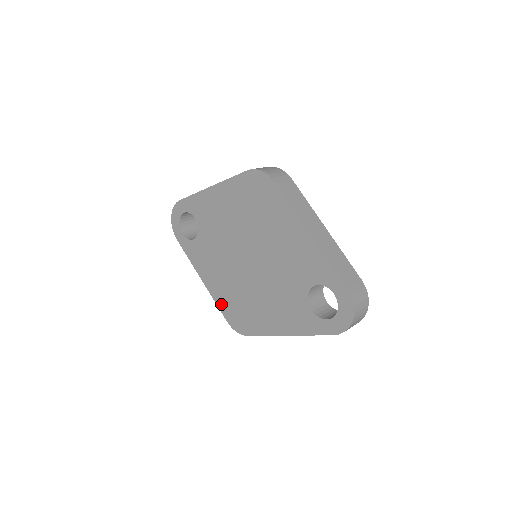
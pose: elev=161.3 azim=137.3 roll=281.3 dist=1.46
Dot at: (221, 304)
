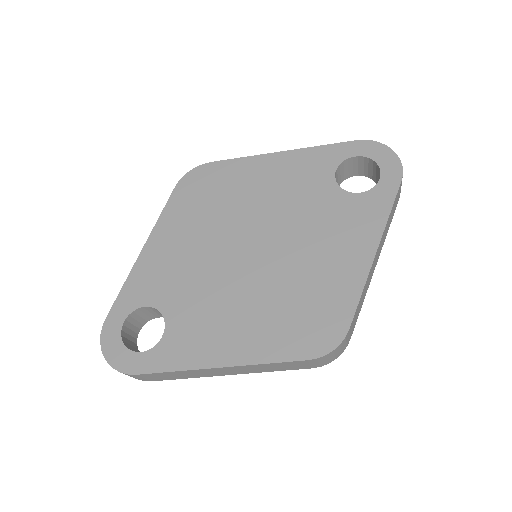
Dot at: (276, 351)
